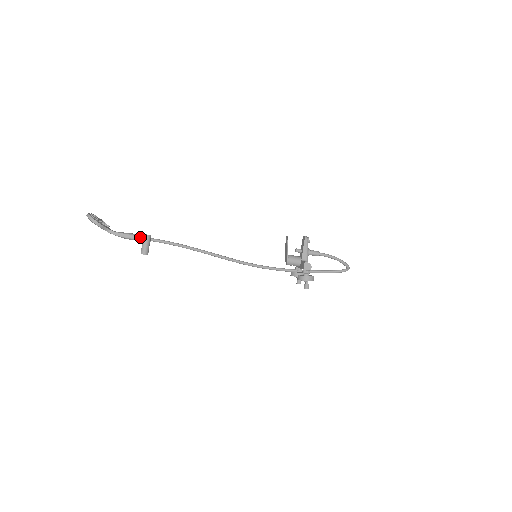
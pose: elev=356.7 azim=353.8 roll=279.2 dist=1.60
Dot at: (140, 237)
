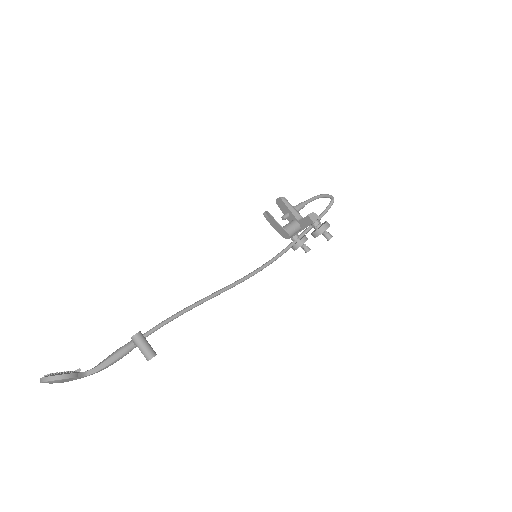
Dot at: (128, 346)
